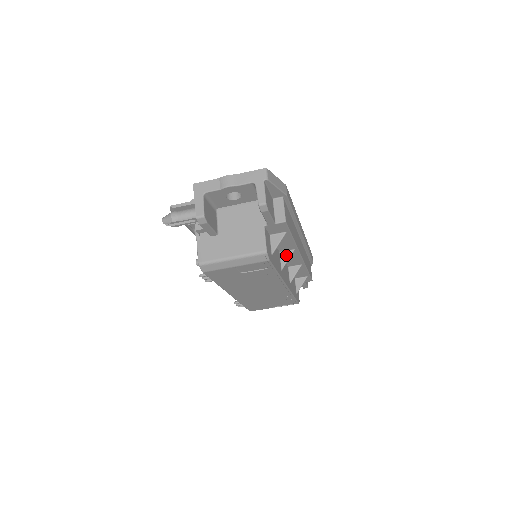
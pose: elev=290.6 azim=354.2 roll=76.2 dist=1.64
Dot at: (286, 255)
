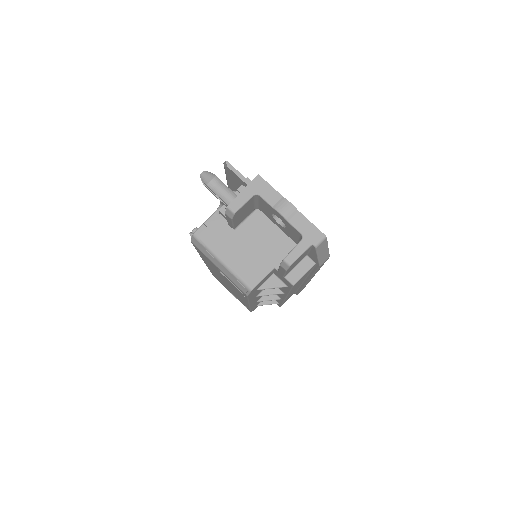
Dot at: (273, 290)
